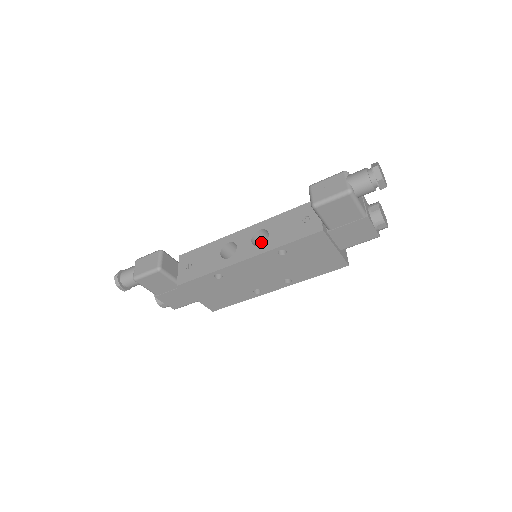
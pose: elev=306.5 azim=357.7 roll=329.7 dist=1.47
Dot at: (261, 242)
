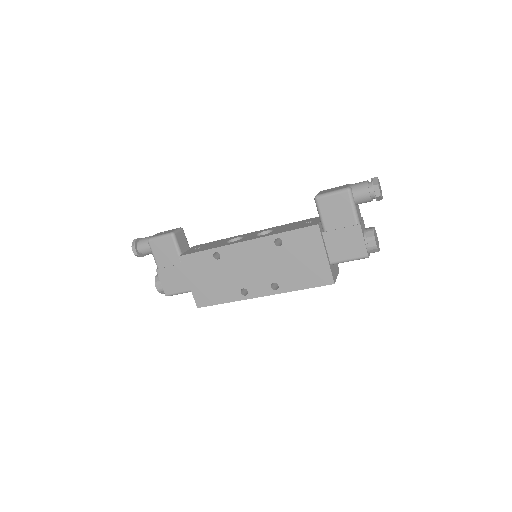
Dot at: occluded
